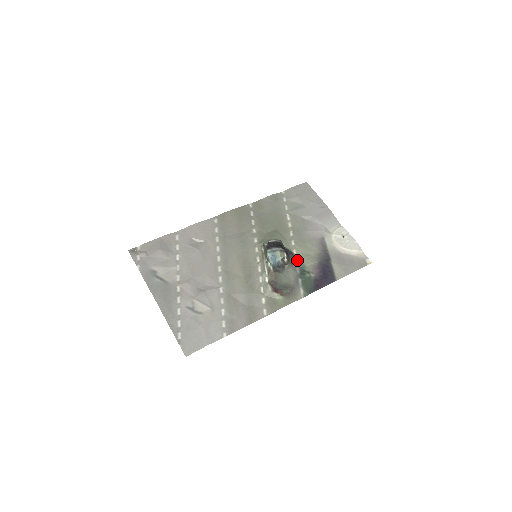
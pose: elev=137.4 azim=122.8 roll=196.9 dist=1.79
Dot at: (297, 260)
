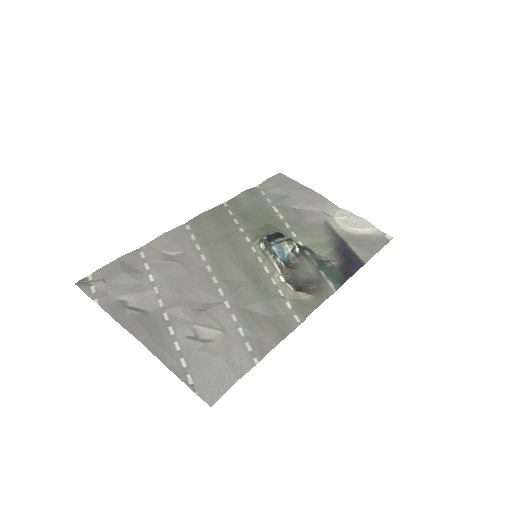
Dot at: (308, 251)
